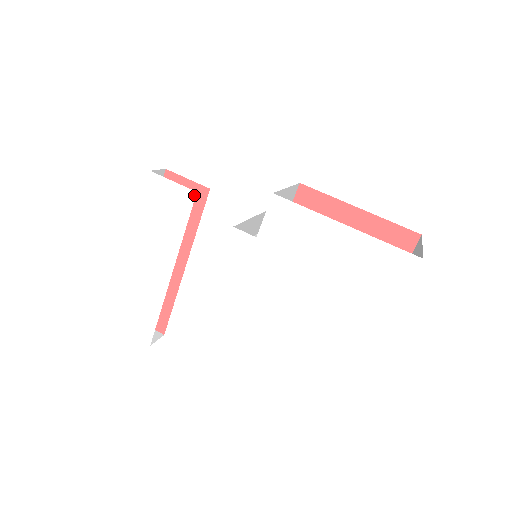
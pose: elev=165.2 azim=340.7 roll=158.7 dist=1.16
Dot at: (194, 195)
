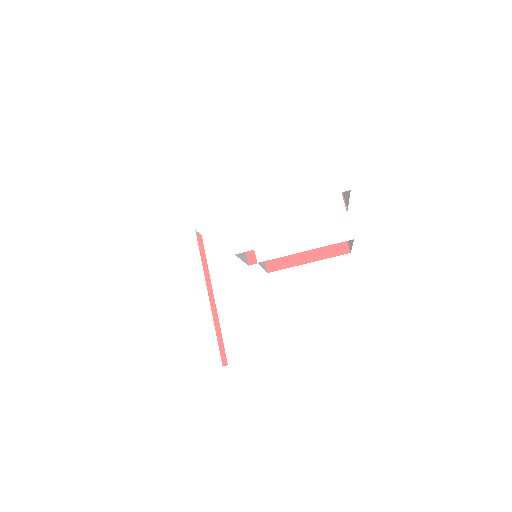
Dot at: (194, 233)
